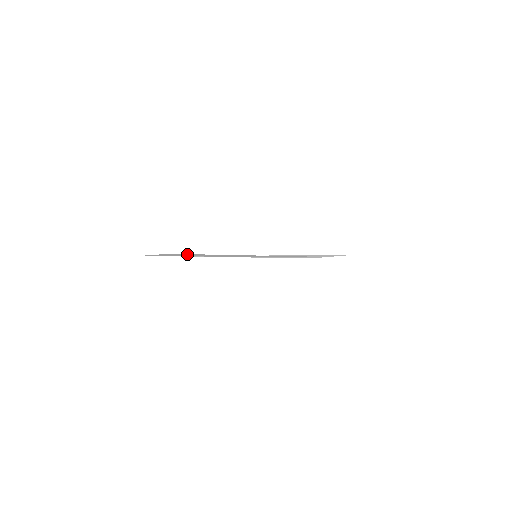
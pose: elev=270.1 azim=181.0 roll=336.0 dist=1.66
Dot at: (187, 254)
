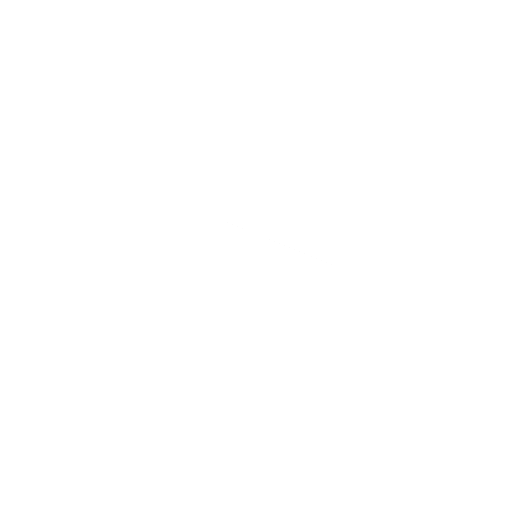
Dot at: occluded
